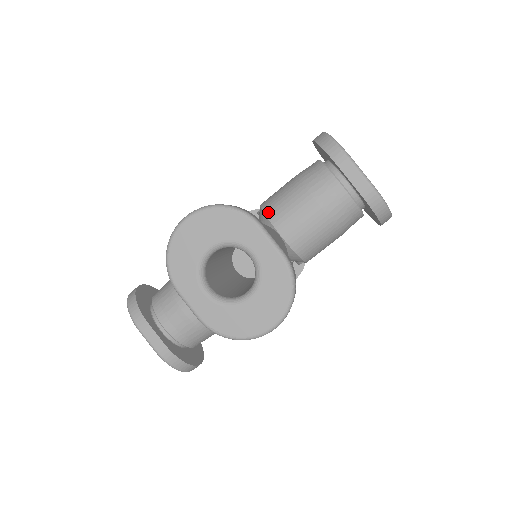
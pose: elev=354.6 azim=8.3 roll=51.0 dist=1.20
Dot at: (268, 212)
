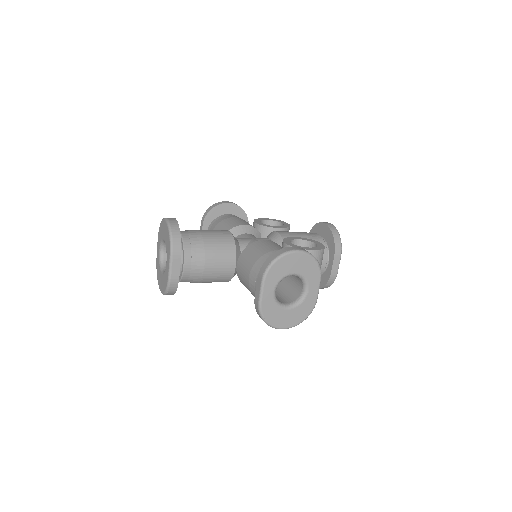
Dot at: (246, 249)
